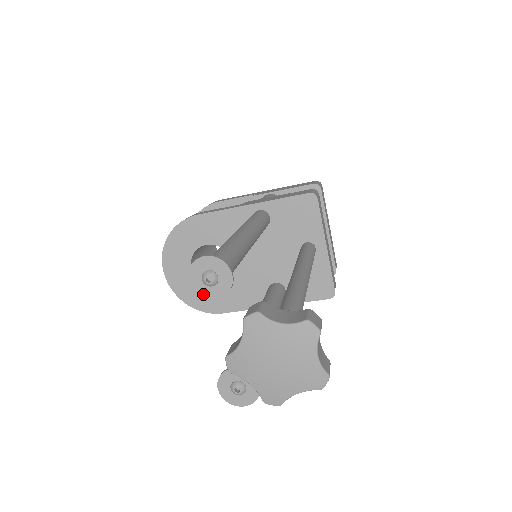
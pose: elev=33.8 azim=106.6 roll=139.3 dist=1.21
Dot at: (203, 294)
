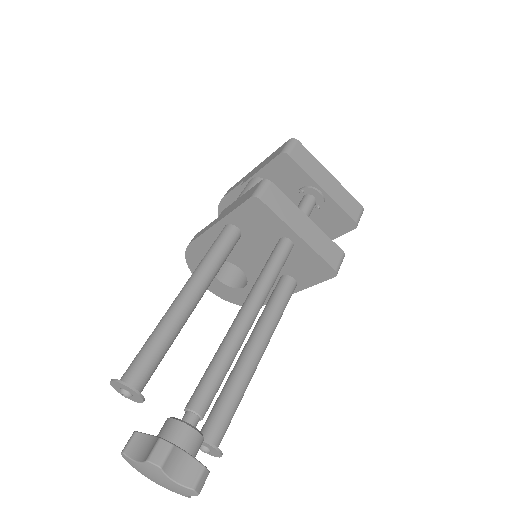
Dot at: (133, 400)
